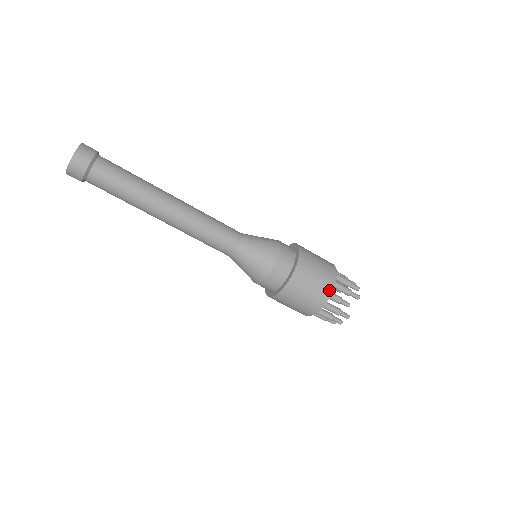
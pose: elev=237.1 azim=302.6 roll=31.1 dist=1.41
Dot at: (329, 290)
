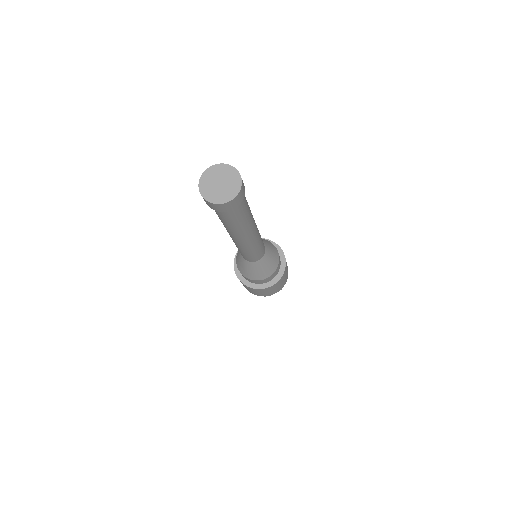
Dot at: occluded
